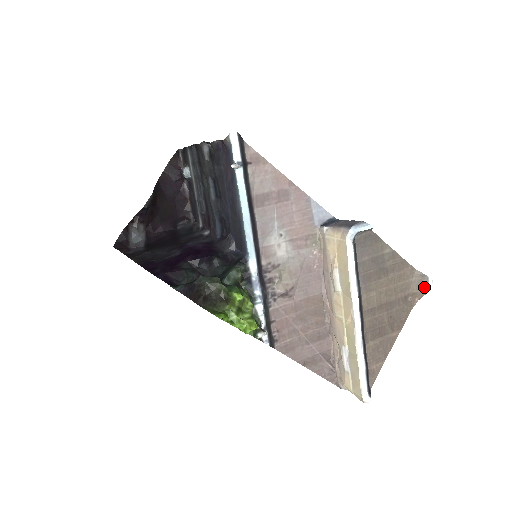
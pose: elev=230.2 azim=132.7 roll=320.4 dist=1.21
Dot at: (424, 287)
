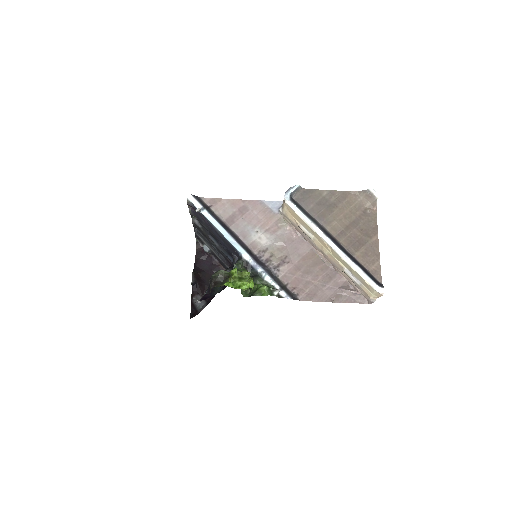
Dot at: (372, 198)
